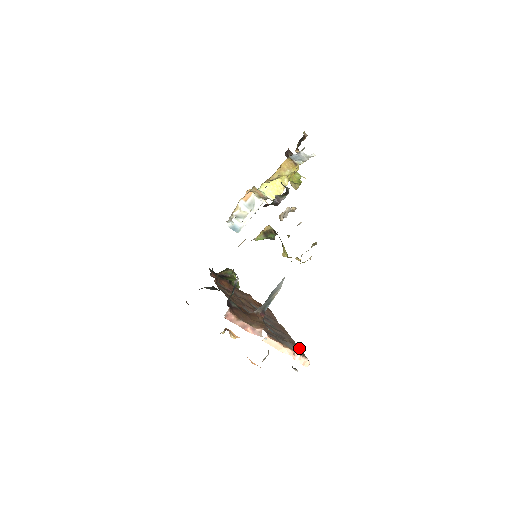
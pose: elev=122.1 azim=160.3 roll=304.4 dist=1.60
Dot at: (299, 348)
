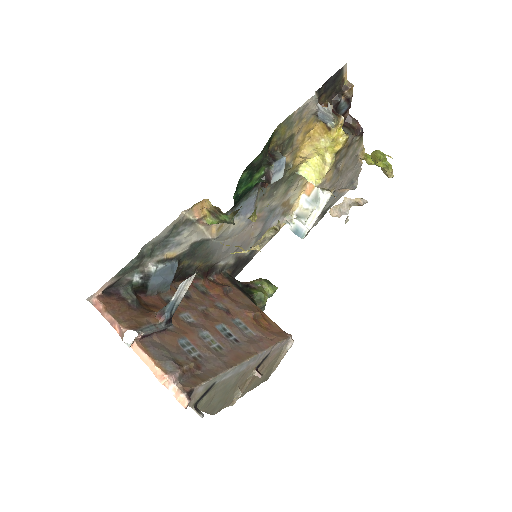
Dot at: (201, 379)
